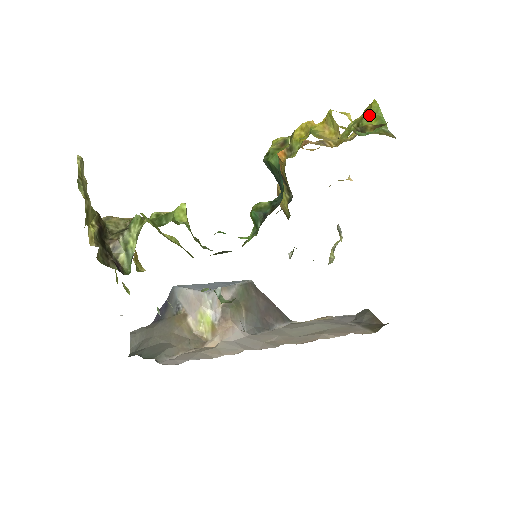
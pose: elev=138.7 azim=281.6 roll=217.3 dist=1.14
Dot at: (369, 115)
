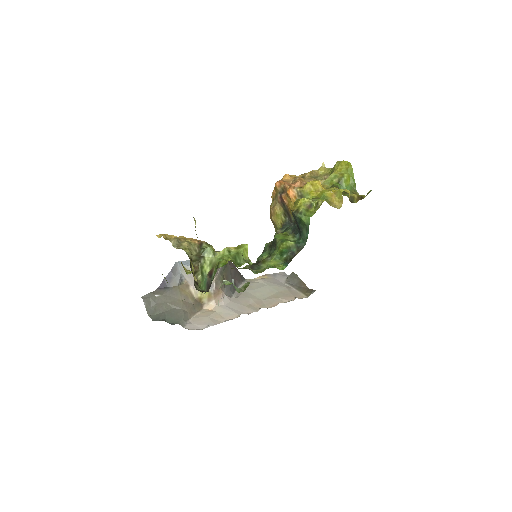
Dot at: (347, 176)
